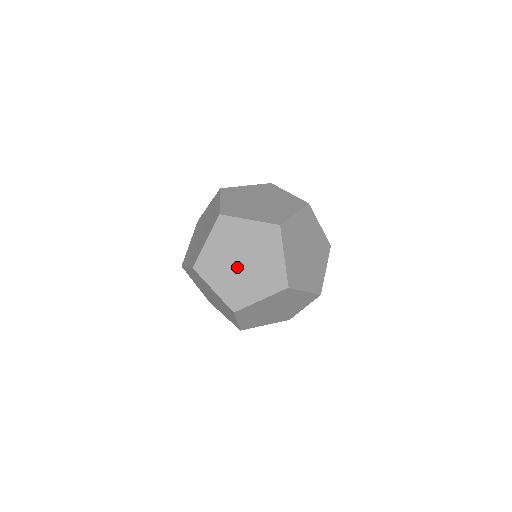
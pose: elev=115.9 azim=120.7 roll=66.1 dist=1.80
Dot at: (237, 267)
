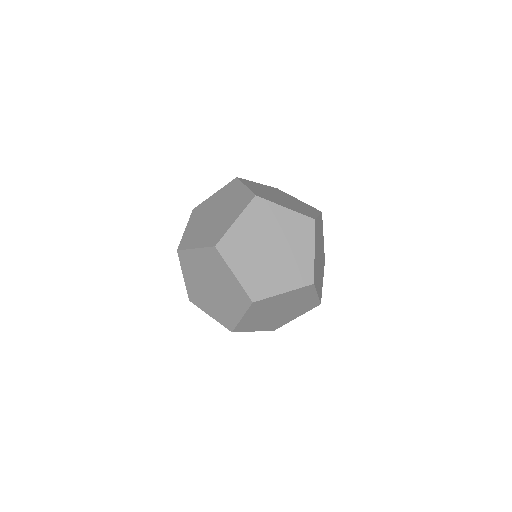
Dot at: (209, 218)
